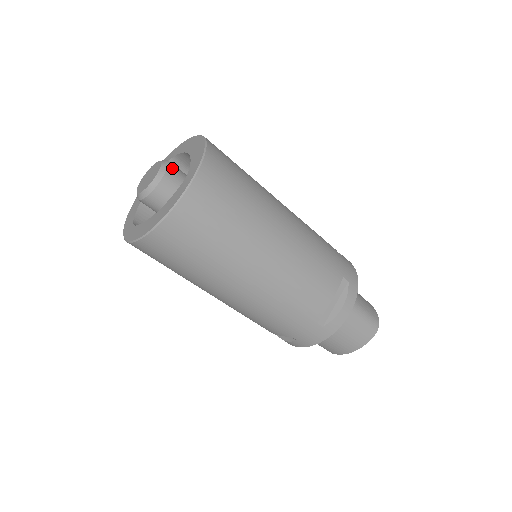
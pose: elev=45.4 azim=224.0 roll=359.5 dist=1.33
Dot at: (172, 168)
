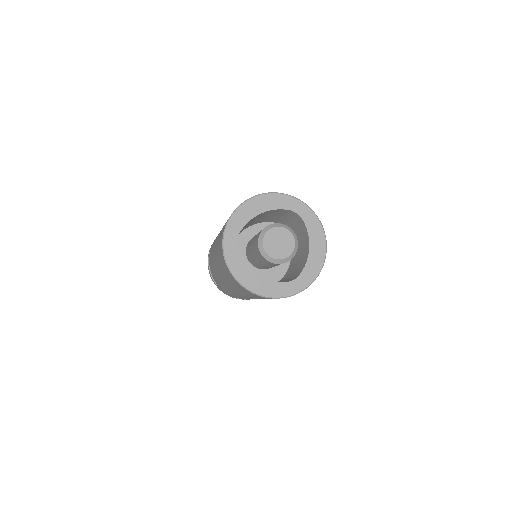
Dot at: (294, 255)
